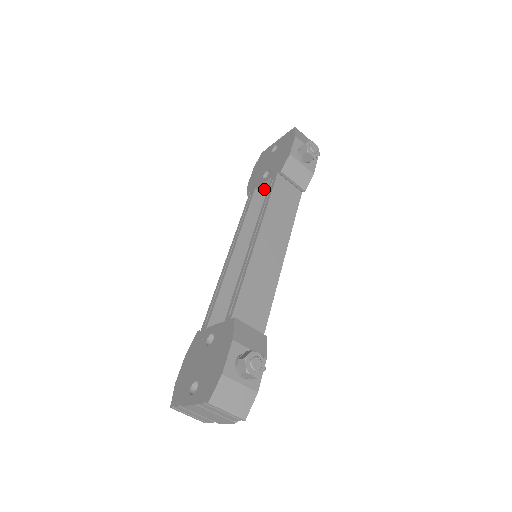
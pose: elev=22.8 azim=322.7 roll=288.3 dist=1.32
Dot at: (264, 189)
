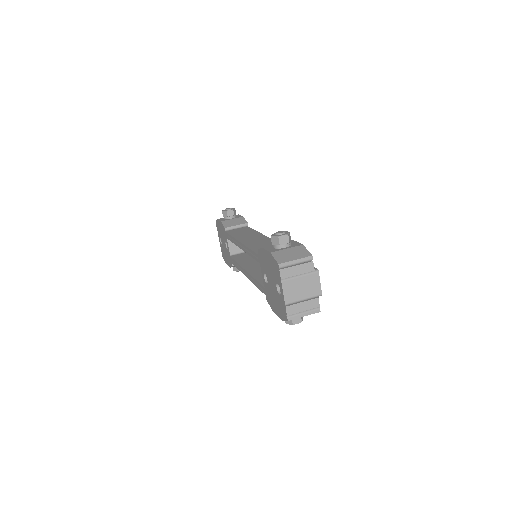
Dot at: (233, 250)
